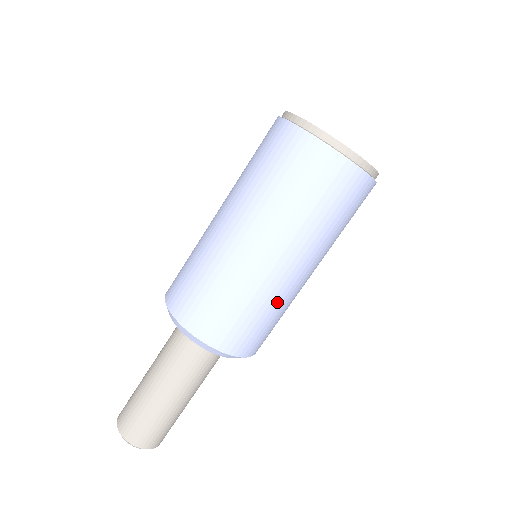
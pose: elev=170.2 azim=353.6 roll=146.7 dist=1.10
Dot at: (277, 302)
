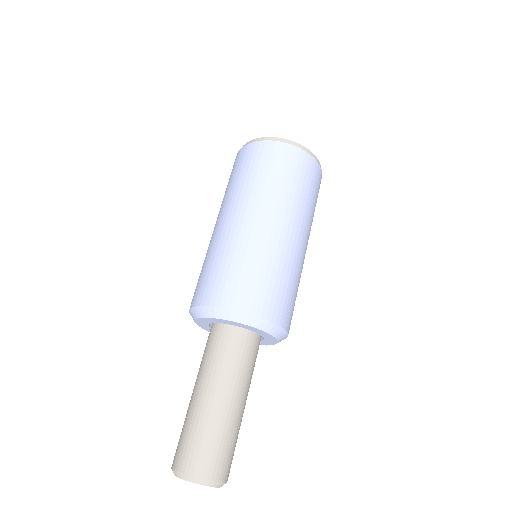
Dot at: (271, 256)
